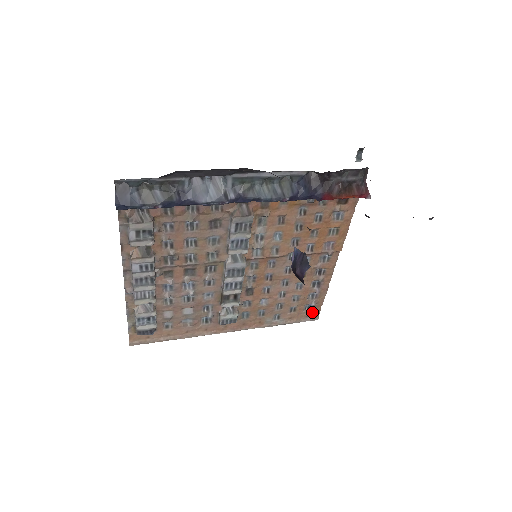
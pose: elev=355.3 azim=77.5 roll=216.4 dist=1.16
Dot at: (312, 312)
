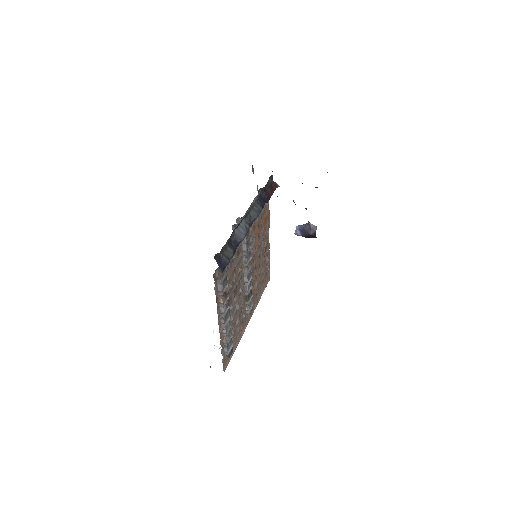
Dot at: (268, 276)
